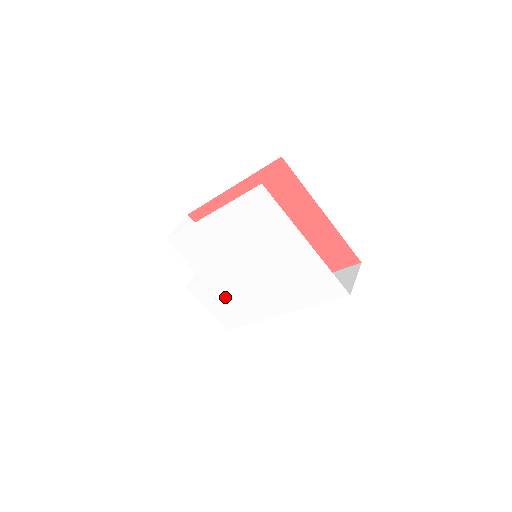
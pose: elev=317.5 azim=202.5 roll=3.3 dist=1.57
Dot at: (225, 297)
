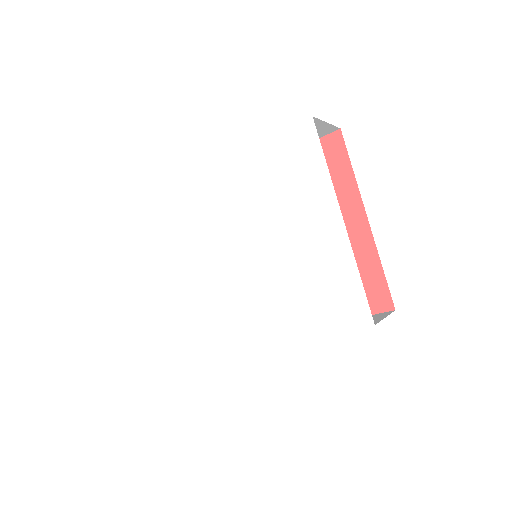
Dot at: (190, 302)
